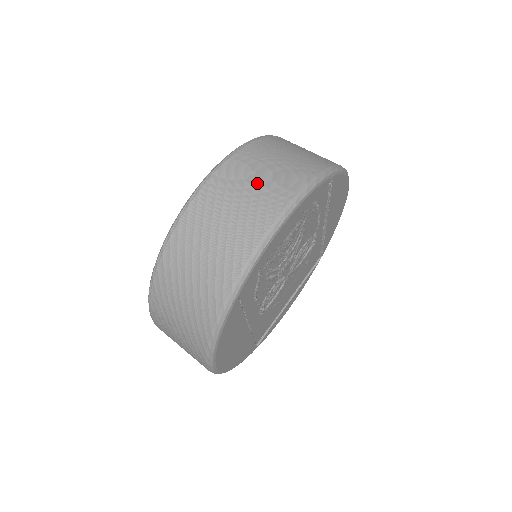
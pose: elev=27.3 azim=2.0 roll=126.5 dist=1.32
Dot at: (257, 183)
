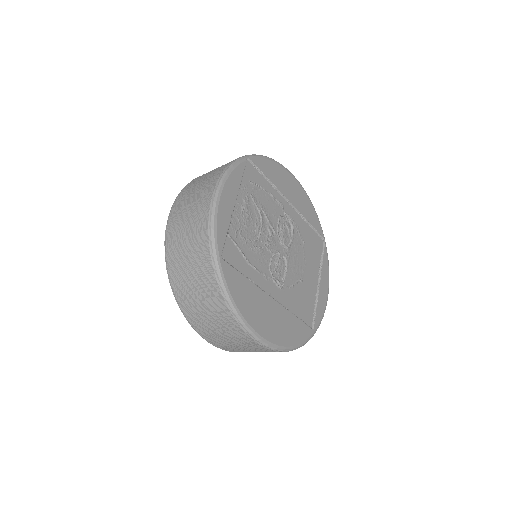
Dot at: (197, 190)
